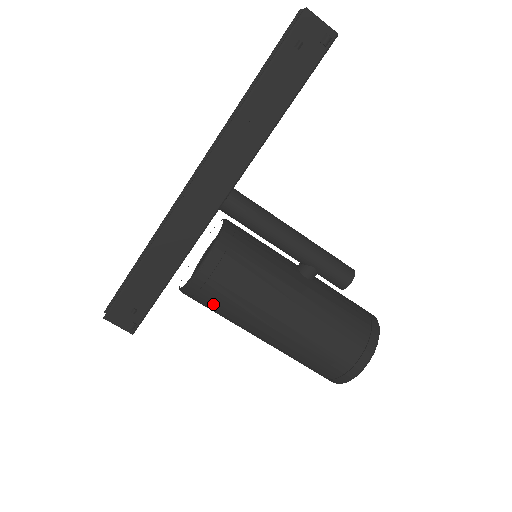
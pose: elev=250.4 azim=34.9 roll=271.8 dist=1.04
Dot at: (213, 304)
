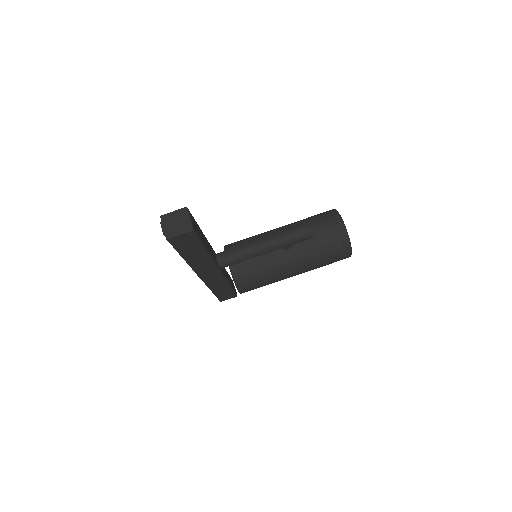
Dot at: occluded
